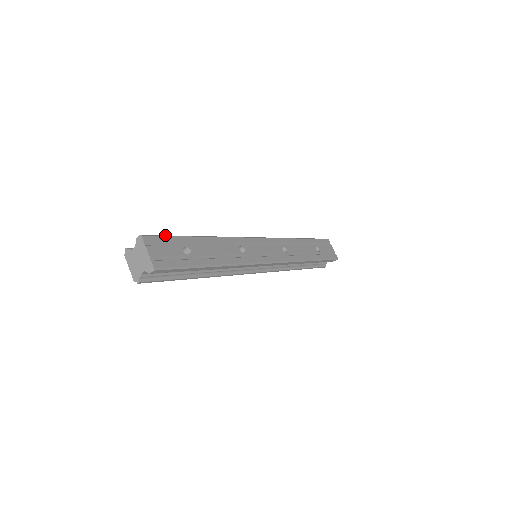
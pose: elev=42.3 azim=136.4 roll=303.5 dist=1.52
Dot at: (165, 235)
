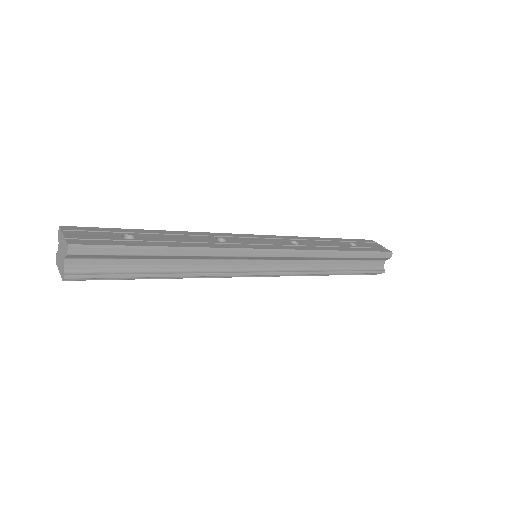
Dot at: (98, 228)
